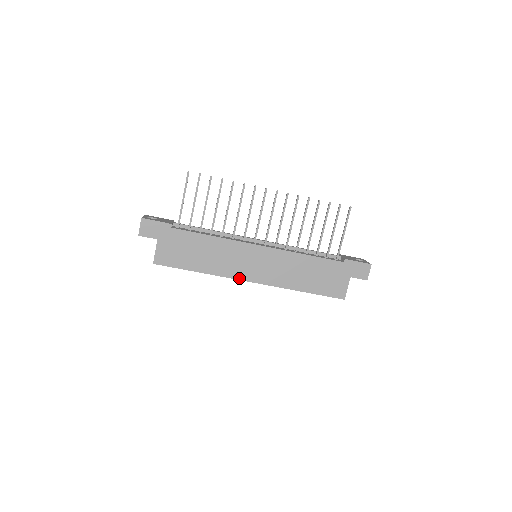
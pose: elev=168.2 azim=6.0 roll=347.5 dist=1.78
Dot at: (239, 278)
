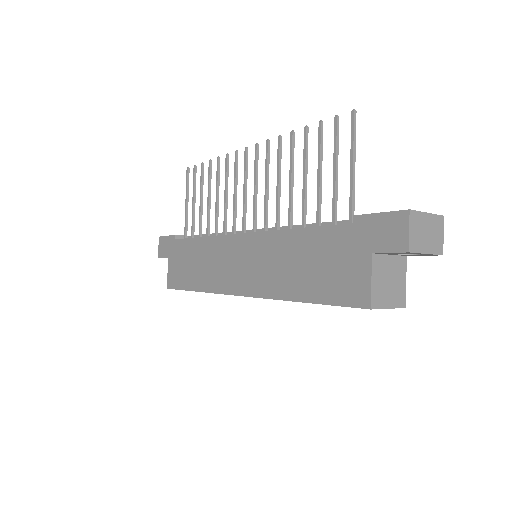
Dot at: (227, 292)
